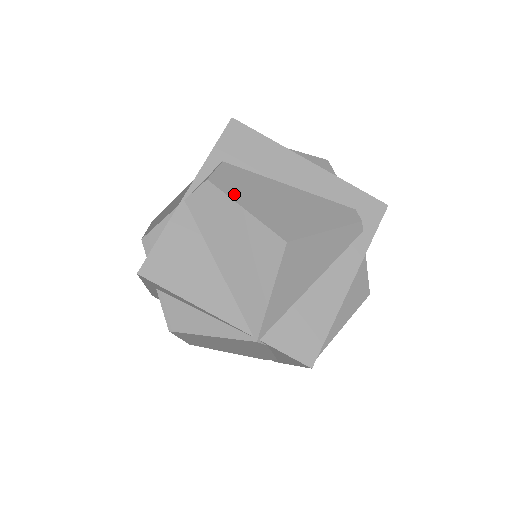
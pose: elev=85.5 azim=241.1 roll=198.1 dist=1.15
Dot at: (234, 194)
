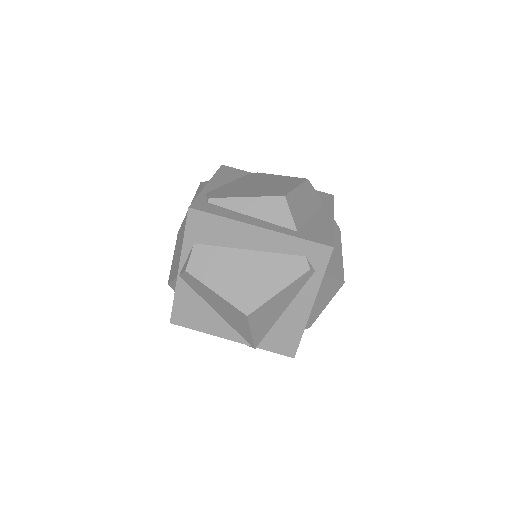
Dot at: (206, 279)
